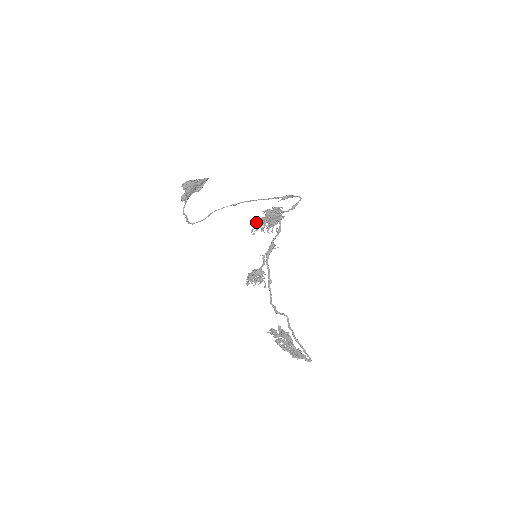
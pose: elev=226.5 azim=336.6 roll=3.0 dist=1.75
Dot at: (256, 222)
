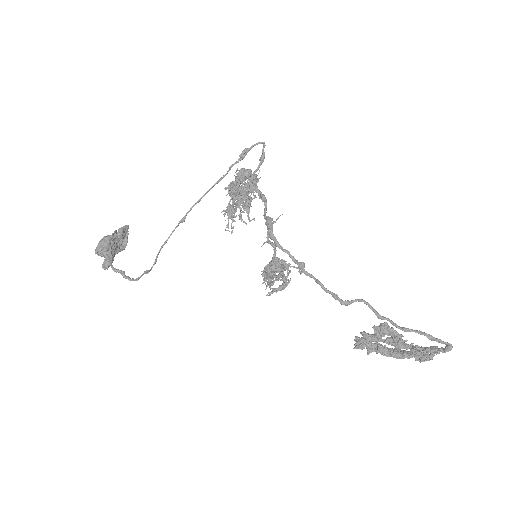
Dot at: (225, 210)
